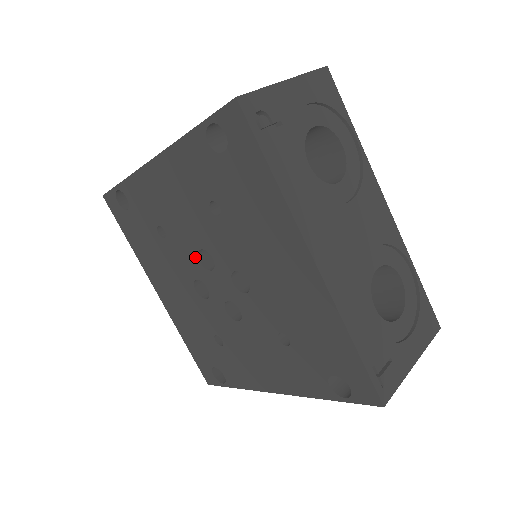
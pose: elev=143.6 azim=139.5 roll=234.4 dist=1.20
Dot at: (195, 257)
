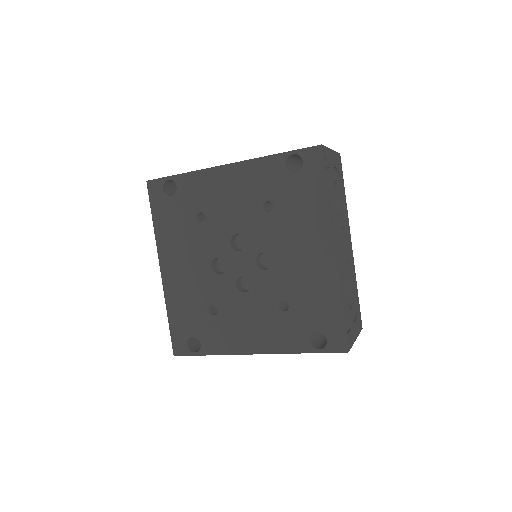
Dot at: (227, 240)
